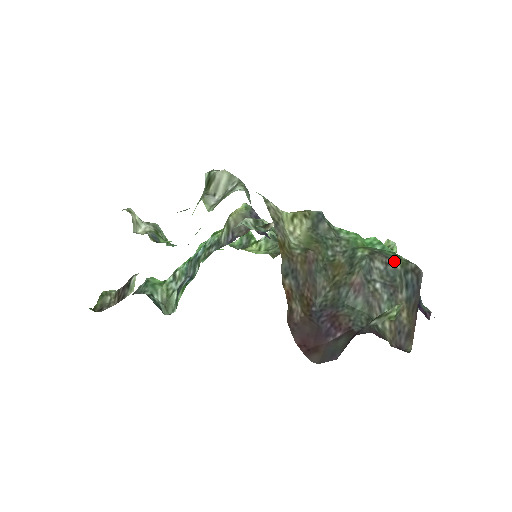
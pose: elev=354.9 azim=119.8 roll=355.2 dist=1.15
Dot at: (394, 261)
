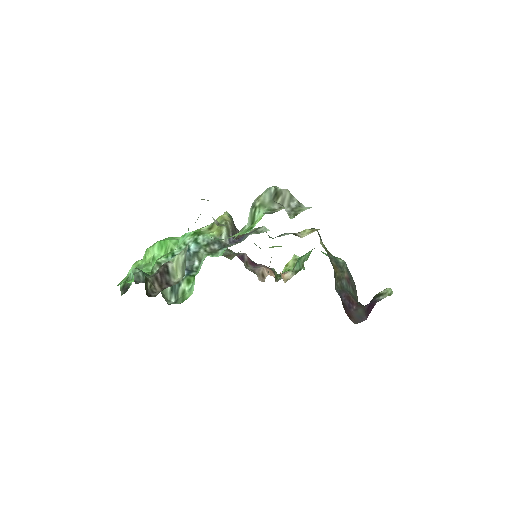
Dot at: (347, 267)
